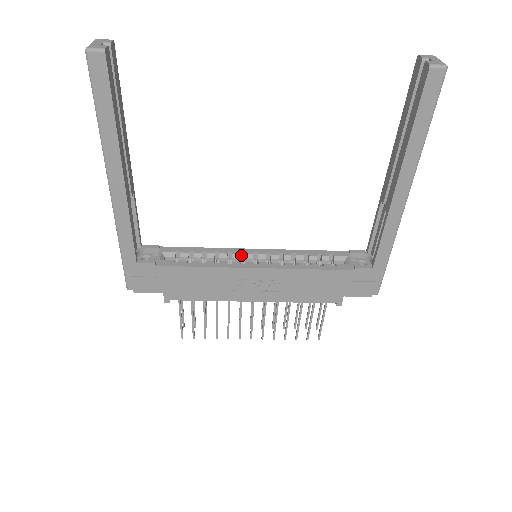
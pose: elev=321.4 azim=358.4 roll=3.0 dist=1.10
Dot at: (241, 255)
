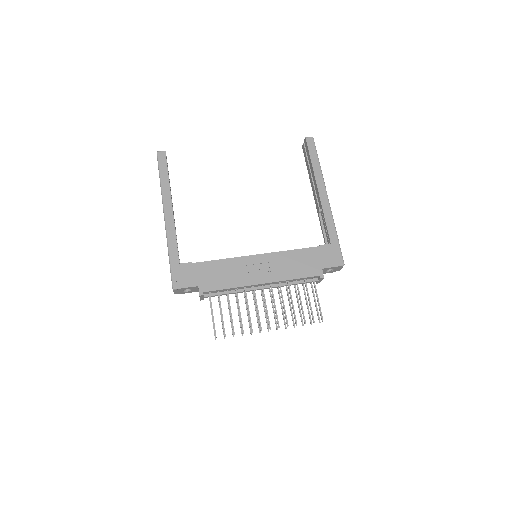
Dot at: occluded
